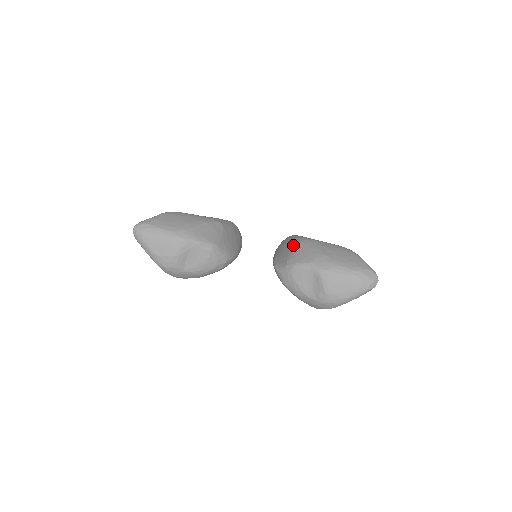
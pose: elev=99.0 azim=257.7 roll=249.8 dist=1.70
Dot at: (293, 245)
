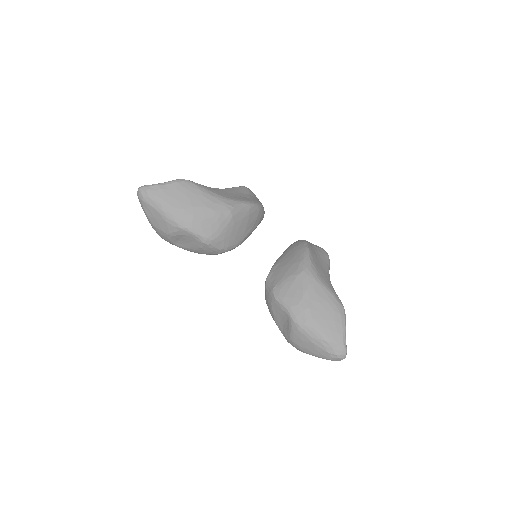
Dot at: (293, 270)
